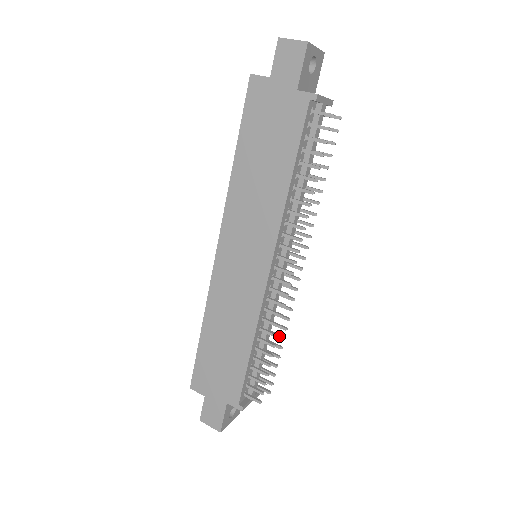
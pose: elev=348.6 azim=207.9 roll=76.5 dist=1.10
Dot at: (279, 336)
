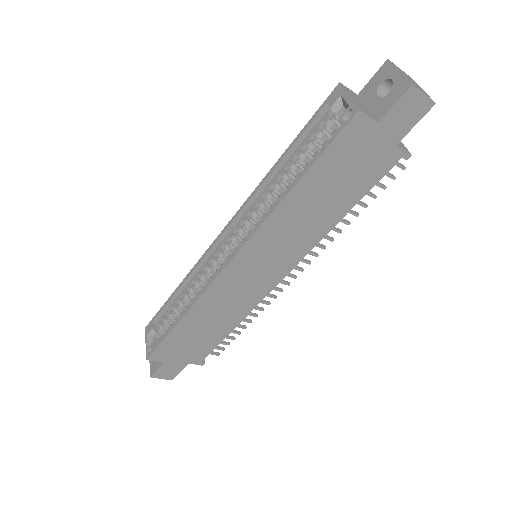
Dot at: occluded
